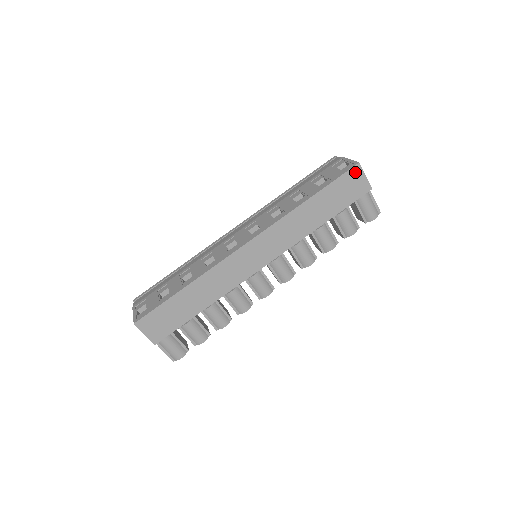
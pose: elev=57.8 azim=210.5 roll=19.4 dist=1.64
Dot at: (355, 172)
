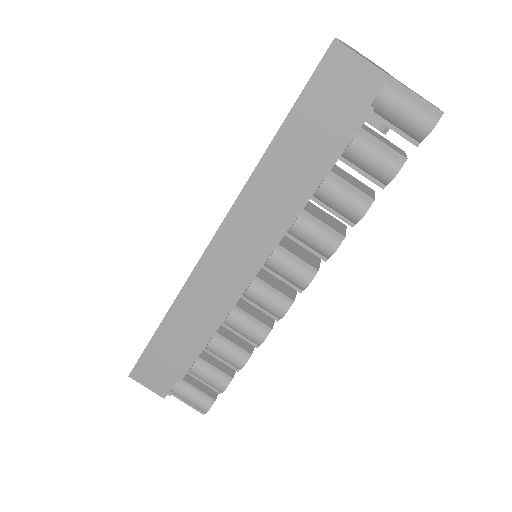
Dot at: (335, 60)
